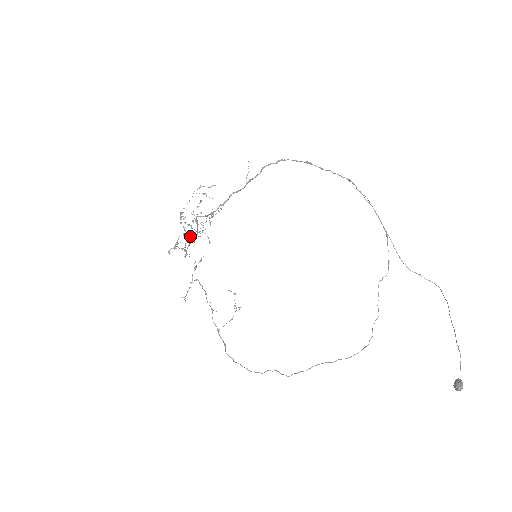
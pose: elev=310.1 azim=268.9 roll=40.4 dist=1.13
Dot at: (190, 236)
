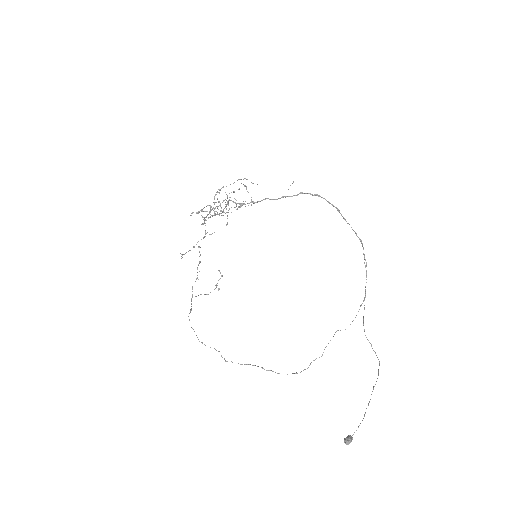
Dot at: (215, 211)
